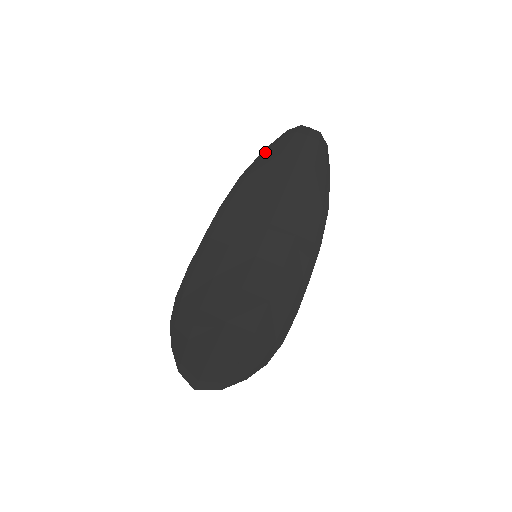
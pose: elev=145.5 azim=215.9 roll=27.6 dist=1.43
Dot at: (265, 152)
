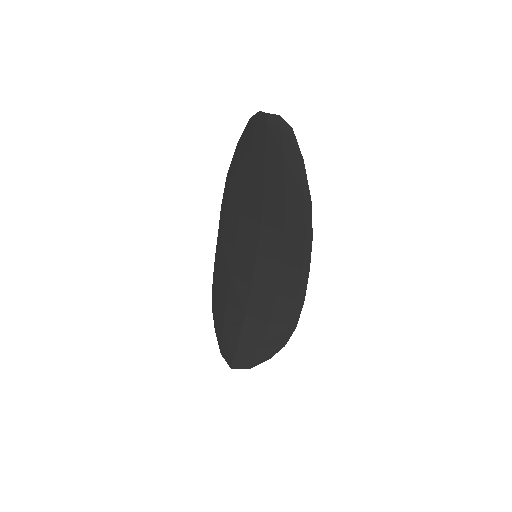
Dot at: (238, 148)
